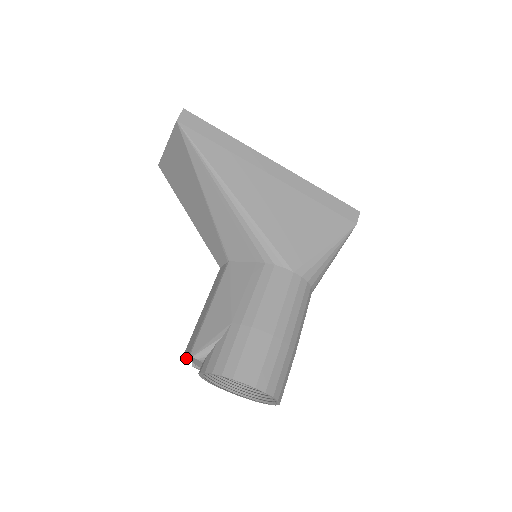
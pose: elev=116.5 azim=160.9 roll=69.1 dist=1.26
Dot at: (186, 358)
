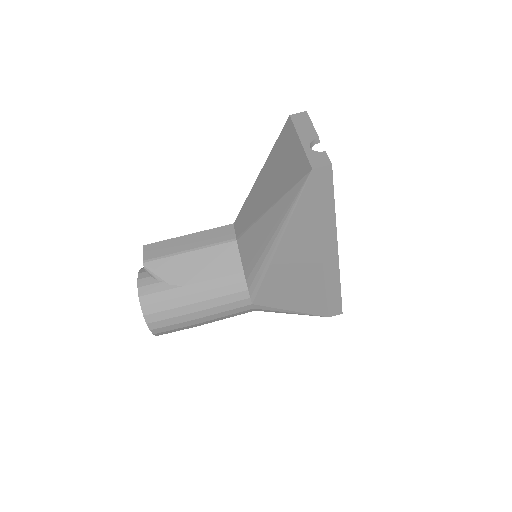
Dot at: (143, 255)
